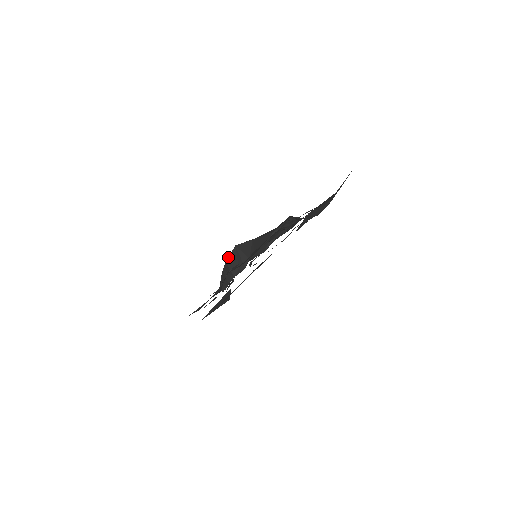
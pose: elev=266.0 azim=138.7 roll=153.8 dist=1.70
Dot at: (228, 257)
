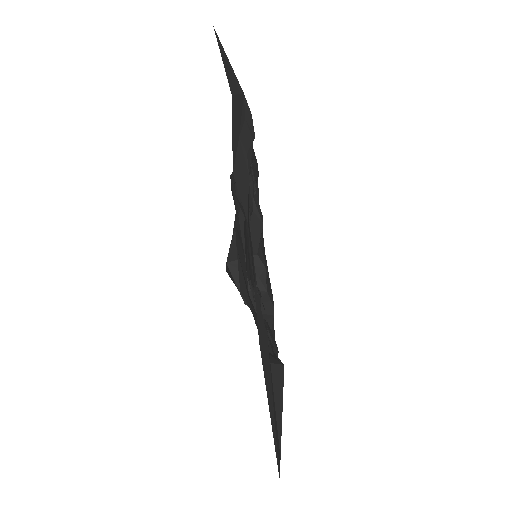
Dot at: (235, 284)
